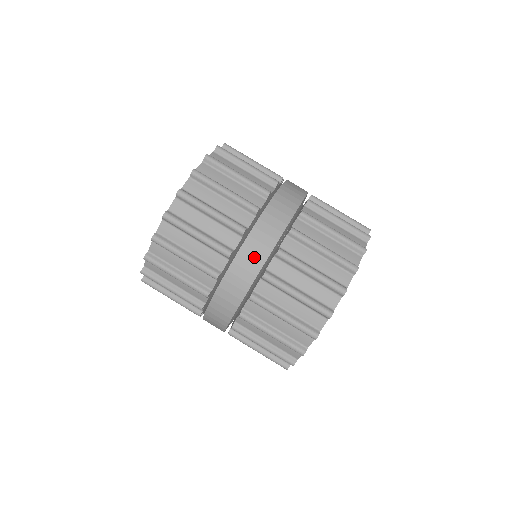
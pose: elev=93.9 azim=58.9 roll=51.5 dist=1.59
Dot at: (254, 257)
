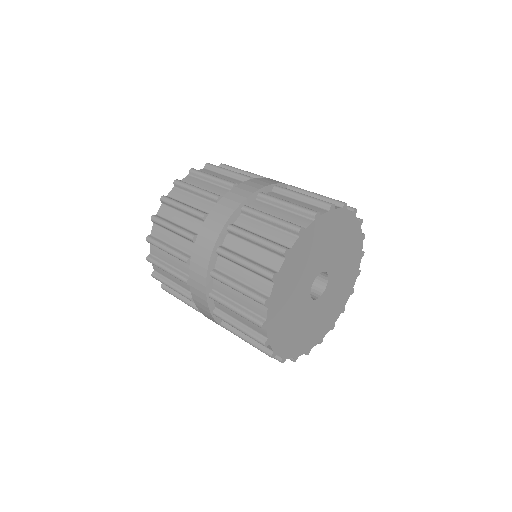
Dot at: (254, 185)
